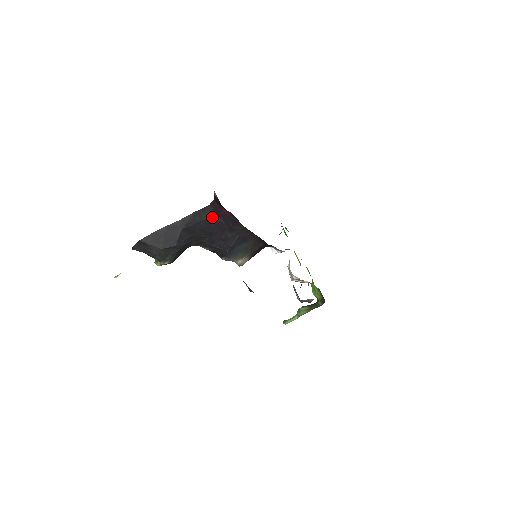
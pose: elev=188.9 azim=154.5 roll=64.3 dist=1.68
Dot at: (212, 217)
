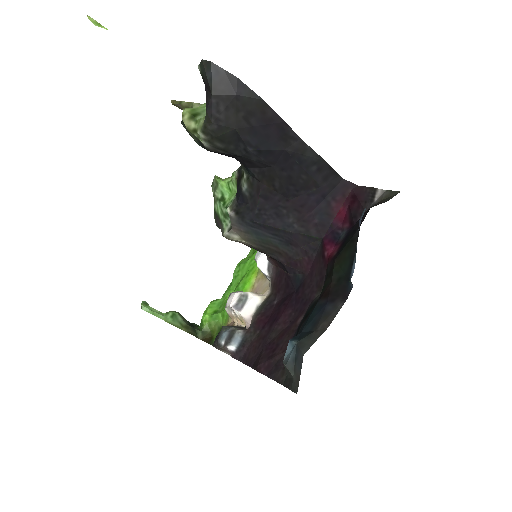
Dot at: (320, 188)
